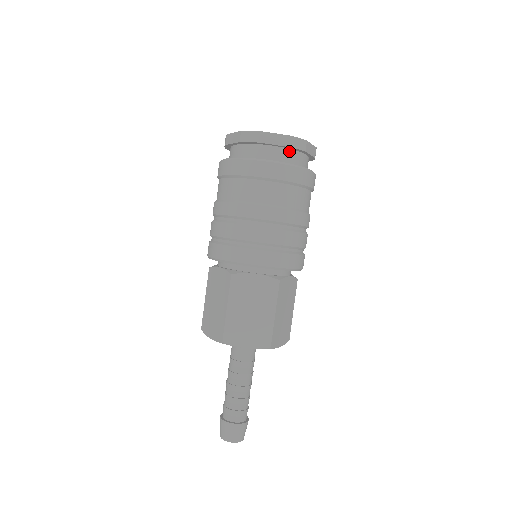
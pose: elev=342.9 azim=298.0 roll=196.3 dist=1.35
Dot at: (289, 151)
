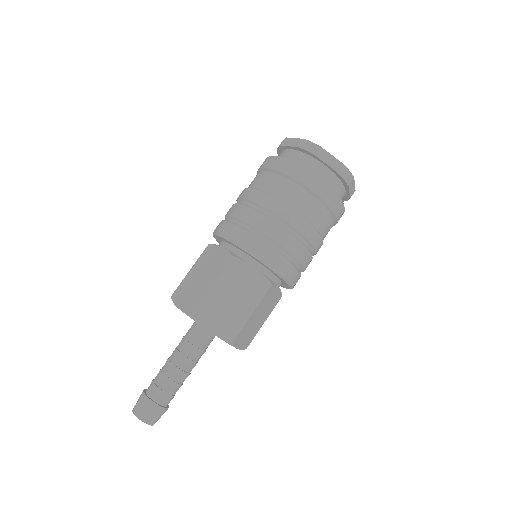
Dot at: (302, 154)
